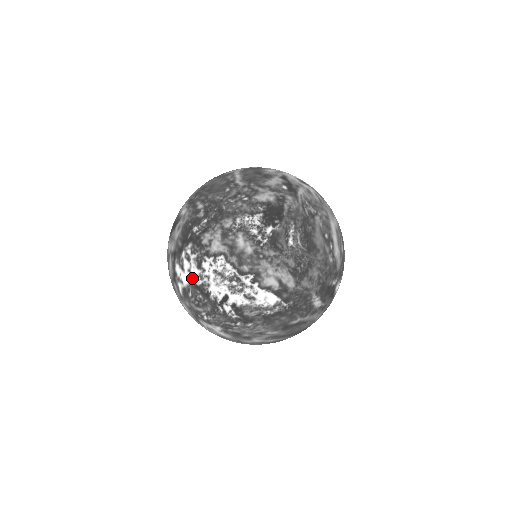
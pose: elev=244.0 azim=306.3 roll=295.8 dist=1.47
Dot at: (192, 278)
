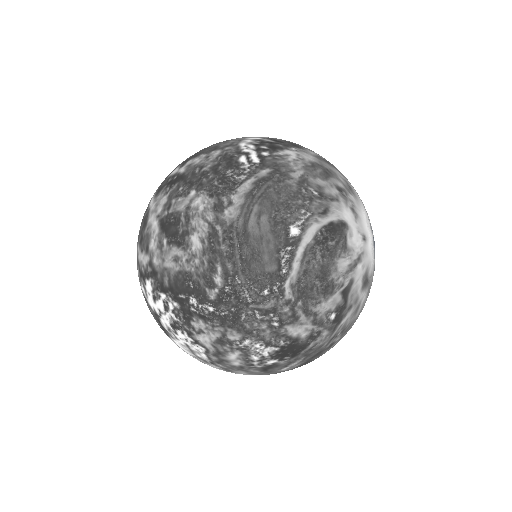
Dot at: (159, 317)
